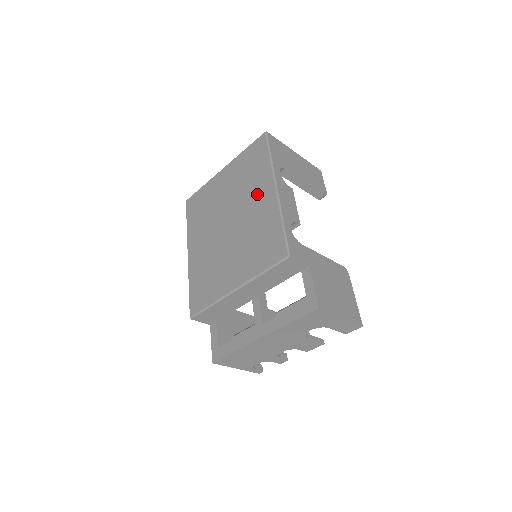
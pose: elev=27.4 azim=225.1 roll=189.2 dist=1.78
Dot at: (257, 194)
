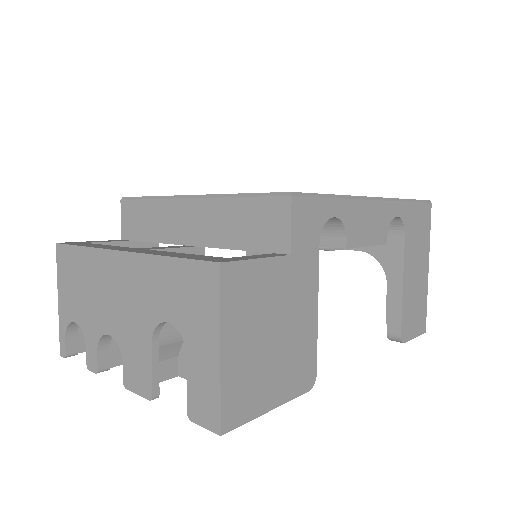
Dot at: occluded
